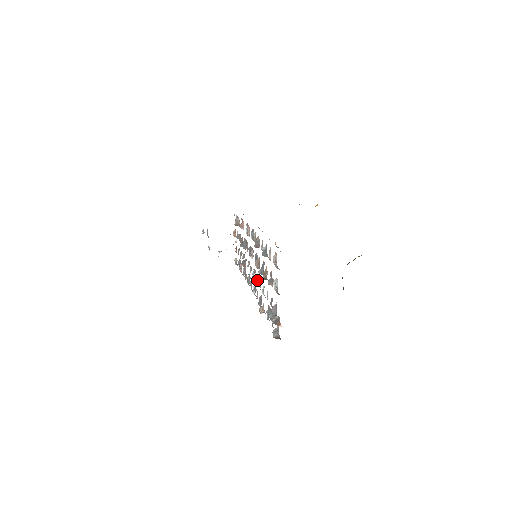
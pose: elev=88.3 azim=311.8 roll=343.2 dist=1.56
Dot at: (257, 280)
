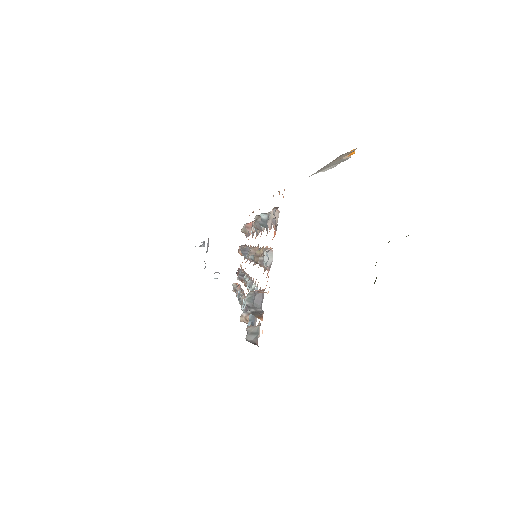
Dot at: occluded
